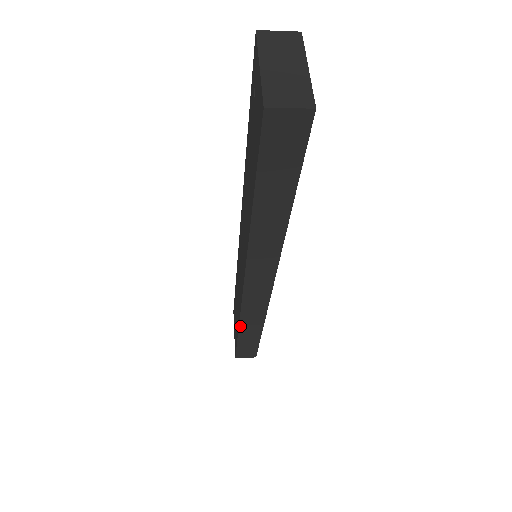
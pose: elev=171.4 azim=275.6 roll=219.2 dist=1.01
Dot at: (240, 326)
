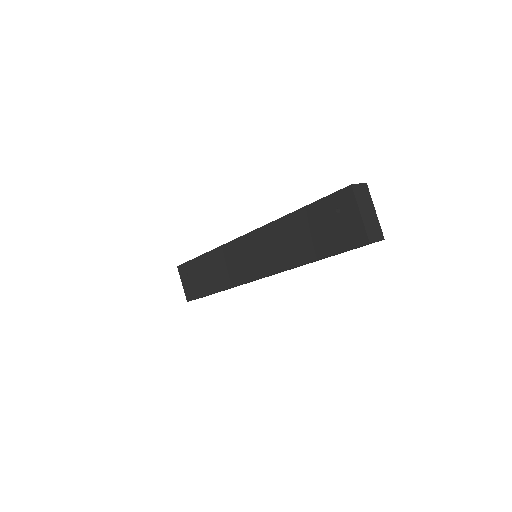
Dot at: occluded
